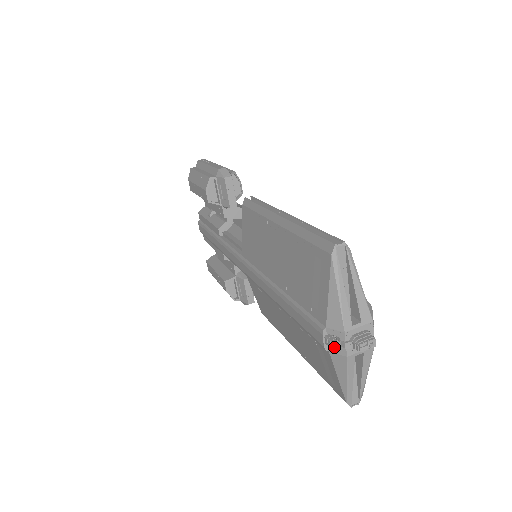
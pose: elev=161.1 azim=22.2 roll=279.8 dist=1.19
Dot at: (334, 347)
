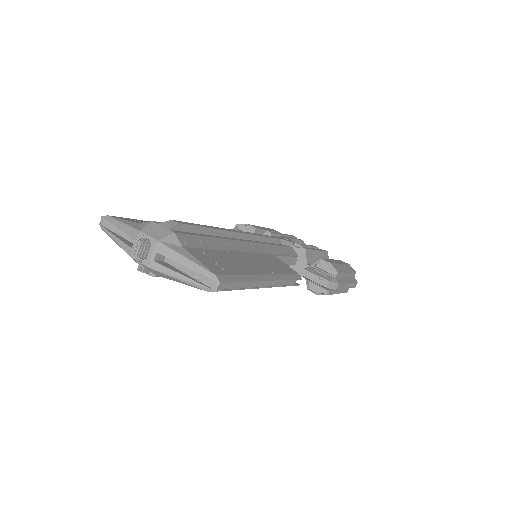
Dot at: (142, 271)
